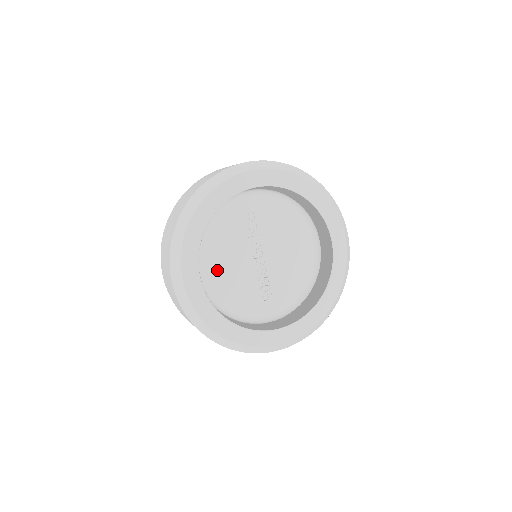
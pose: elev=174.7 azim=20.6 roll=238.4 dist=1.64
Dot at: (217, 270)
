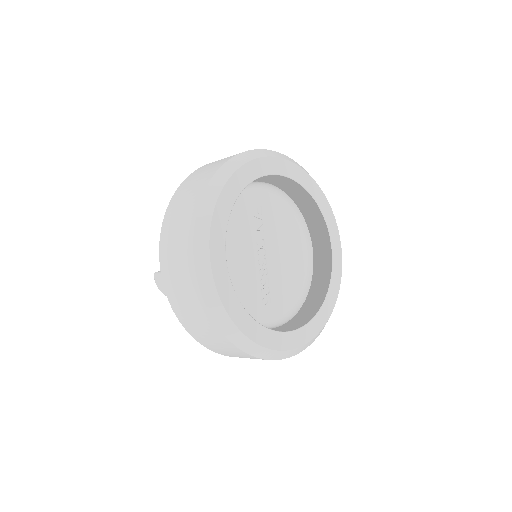
Dot at: occluded
